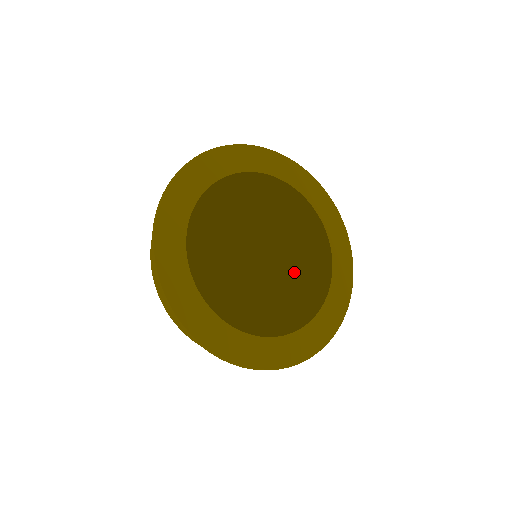
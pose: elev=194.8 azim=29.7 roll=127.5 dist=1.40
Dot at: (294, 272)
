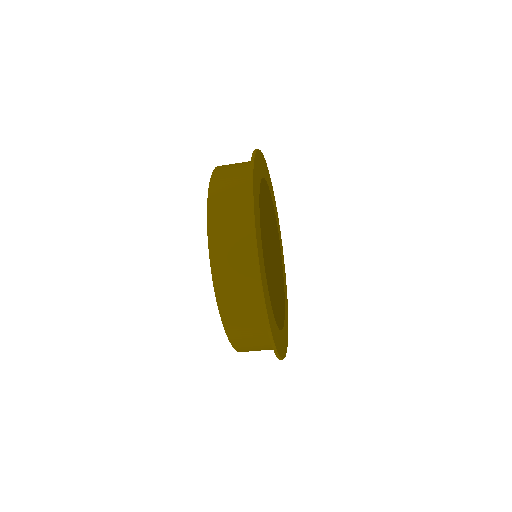
Dot at: occluded
